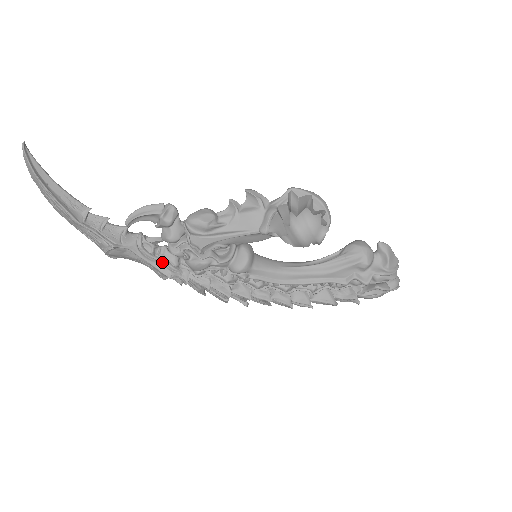
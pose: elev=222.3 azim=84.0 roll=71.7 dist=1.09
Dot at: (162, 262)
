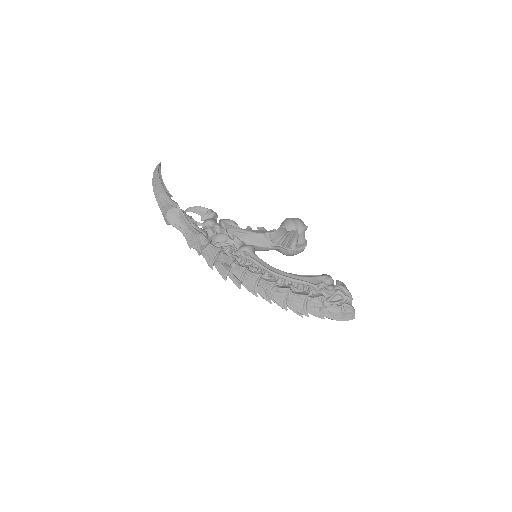
Dot at: (198, 229)
